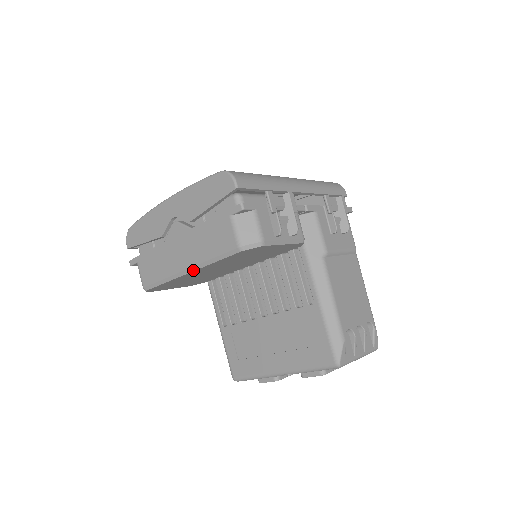
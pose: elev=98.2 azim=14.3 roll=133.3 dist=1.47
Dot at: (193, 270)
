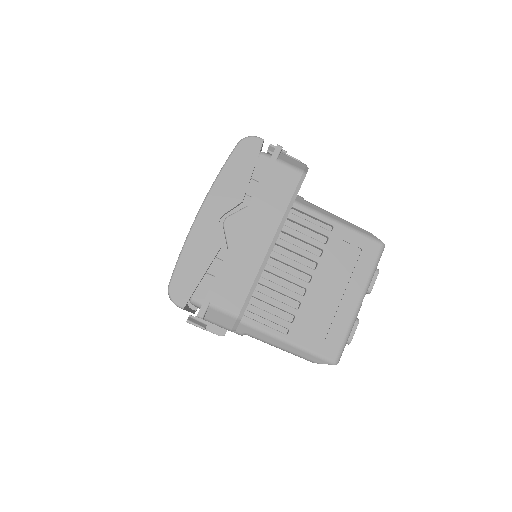
Dot at: (278, 235)
